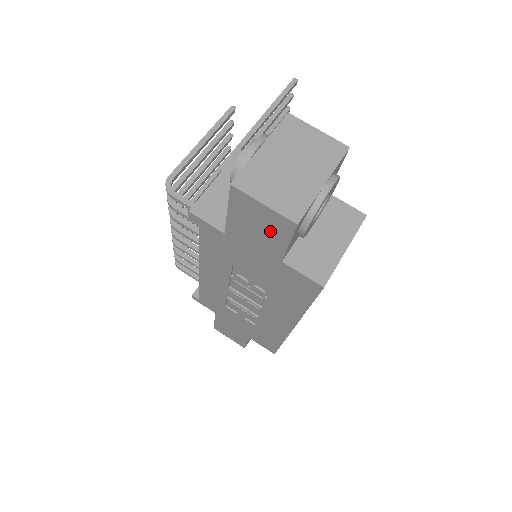
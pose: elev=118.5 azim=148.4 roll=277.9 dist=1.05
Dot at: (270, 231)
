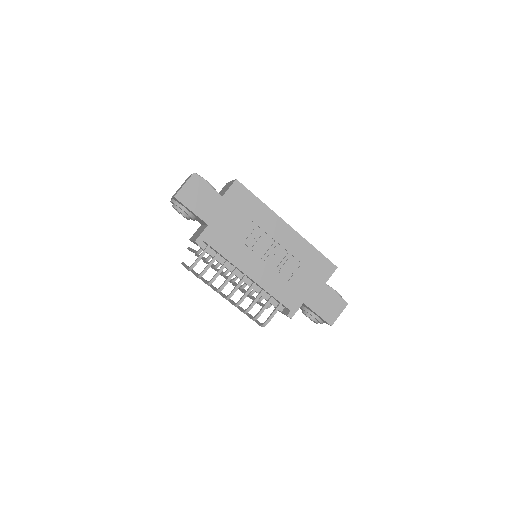
Dot at: (201, 191)
